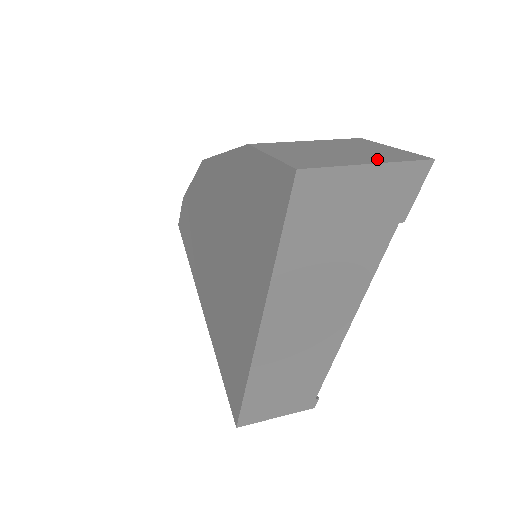
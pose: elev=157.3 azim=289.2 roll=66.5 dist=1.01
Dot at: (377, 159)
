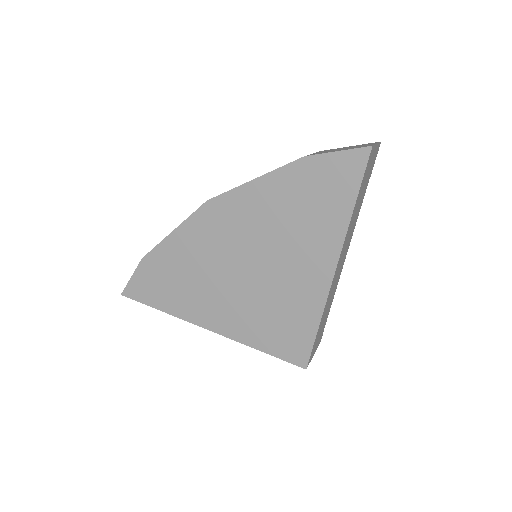
Dot at: occluded
